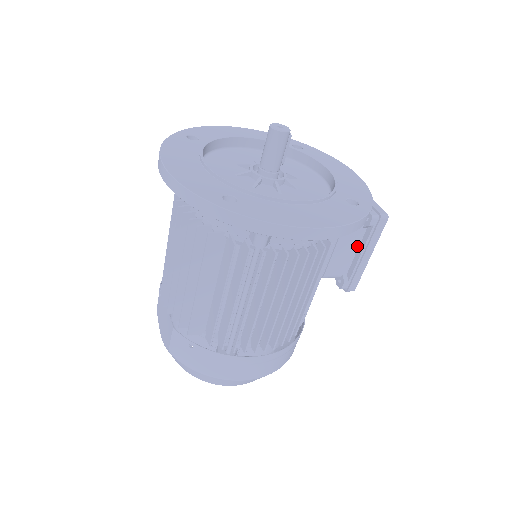
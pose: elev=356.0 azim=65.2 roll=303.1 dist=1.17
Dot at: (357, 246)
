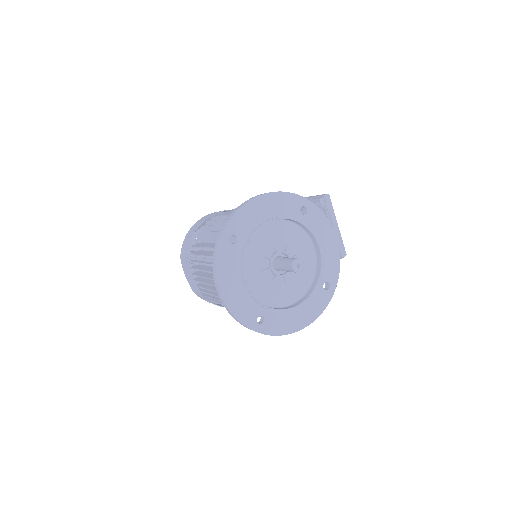
Dot at: occluded
